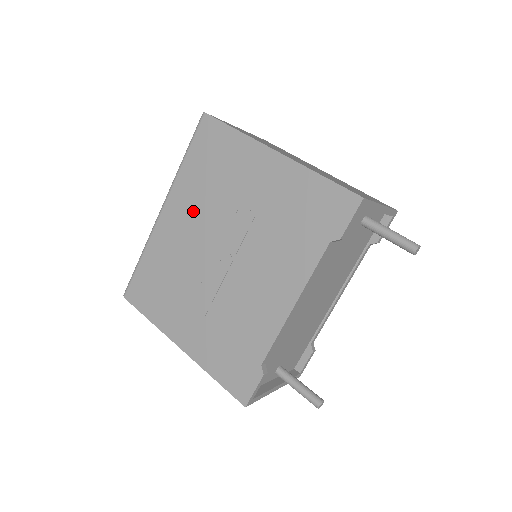
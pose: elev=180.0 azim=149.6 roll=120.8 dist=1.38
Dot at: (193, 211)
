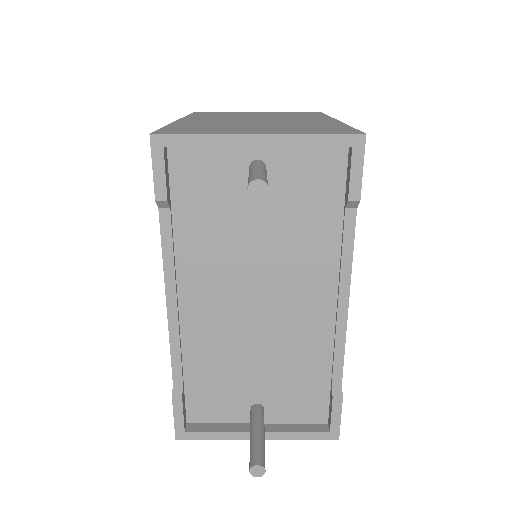
Dot at: occluded
